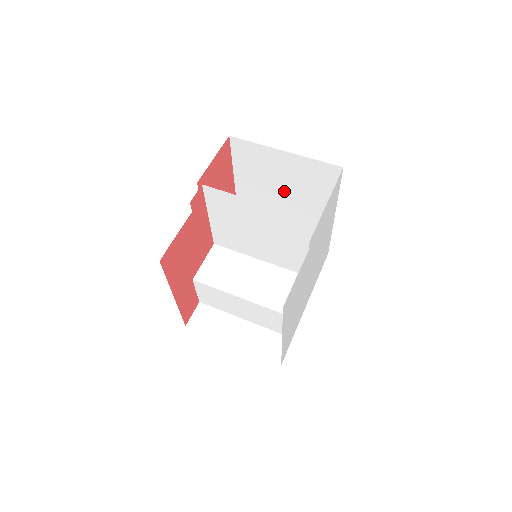
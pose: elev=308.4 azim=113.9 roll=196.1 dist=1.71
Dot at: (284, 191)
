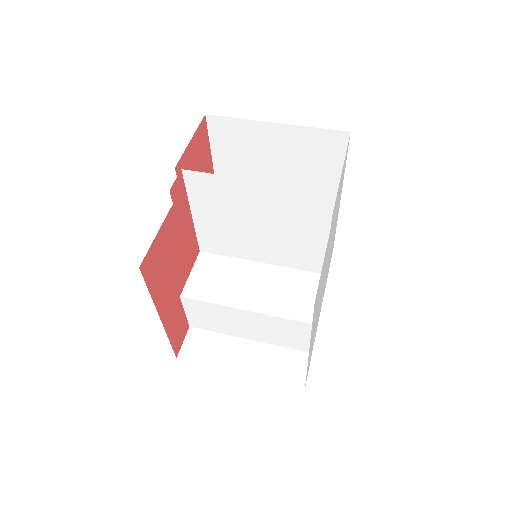
Dot at: (277, 177)
